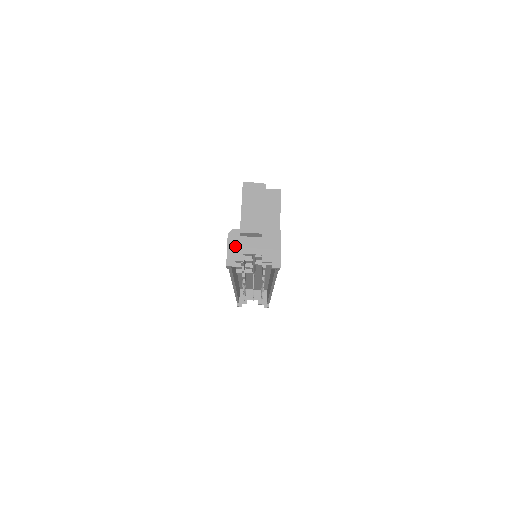
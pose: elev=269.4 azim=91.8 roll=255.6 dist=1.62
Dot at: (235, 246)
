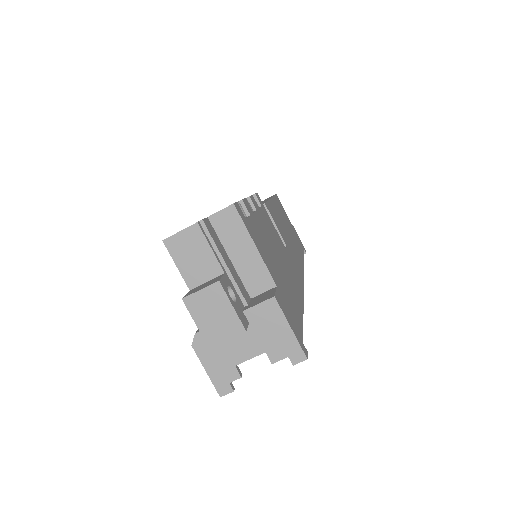
Dot at: (215, 360)
